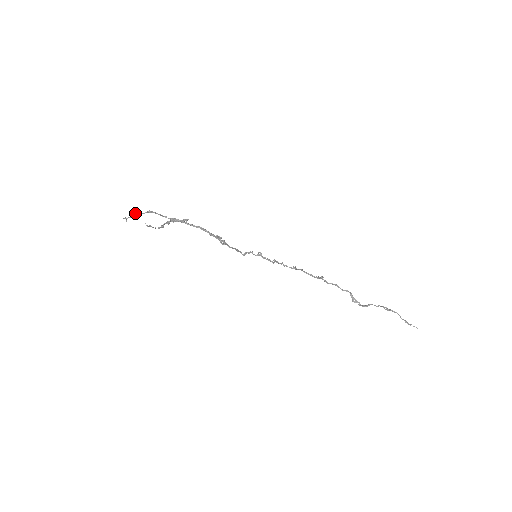
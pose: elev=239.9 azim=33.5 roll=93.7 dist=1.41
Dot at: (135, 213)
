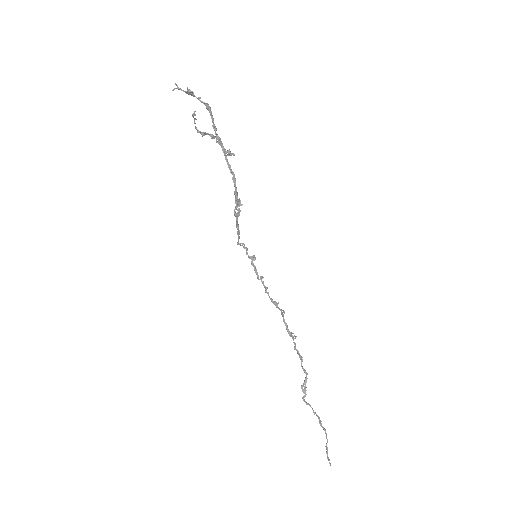
Dot at: occluded
